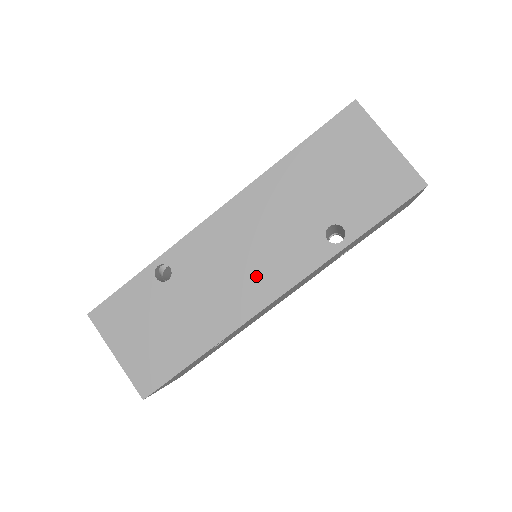
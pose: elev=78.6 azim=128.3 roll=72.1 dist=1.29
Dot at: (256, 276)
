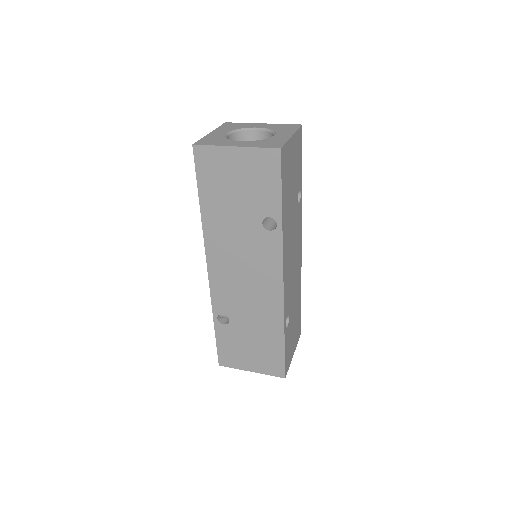
Dot at: (261, 281)
